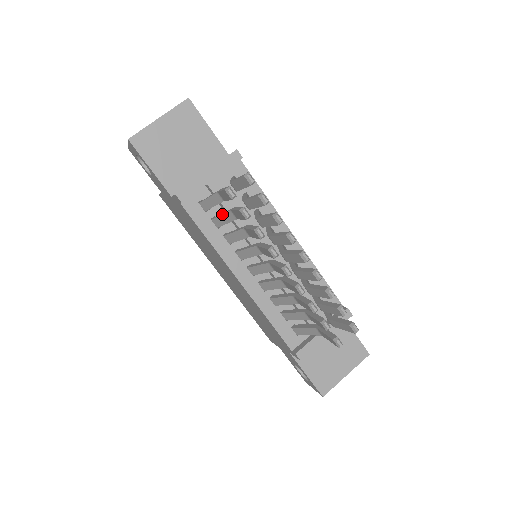
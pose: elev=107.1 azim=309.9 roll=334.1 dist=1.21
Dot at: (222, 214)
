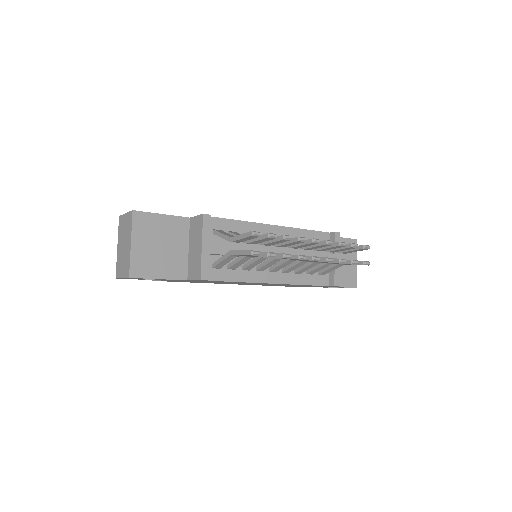
Dot at: (238, 262)
